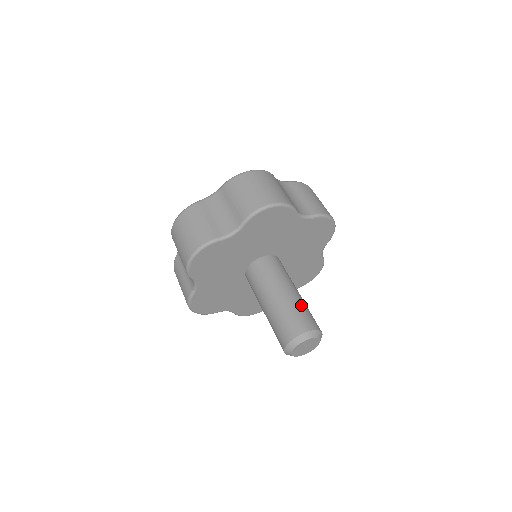
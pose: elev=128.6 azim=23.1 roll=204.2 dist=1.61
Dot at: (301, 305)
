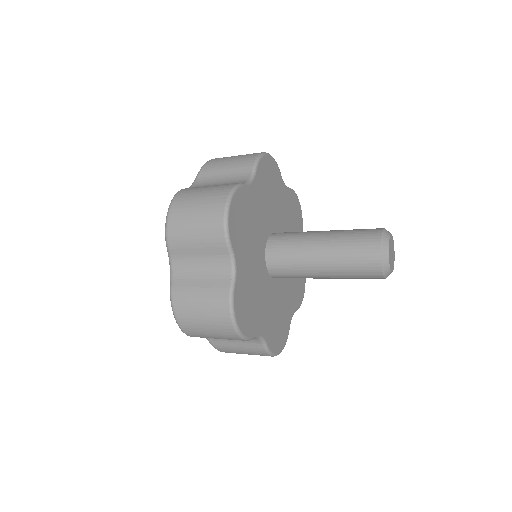
Dot at: occluded
